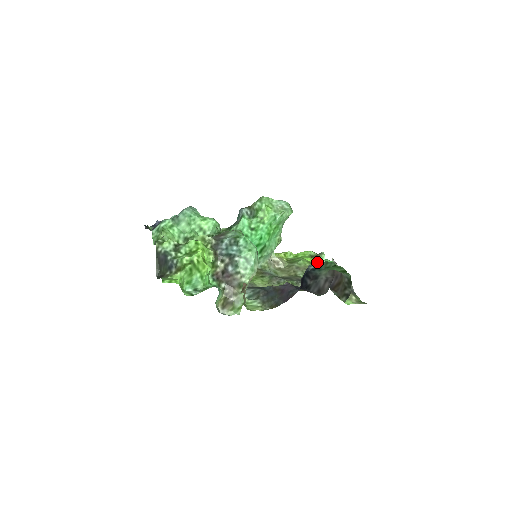
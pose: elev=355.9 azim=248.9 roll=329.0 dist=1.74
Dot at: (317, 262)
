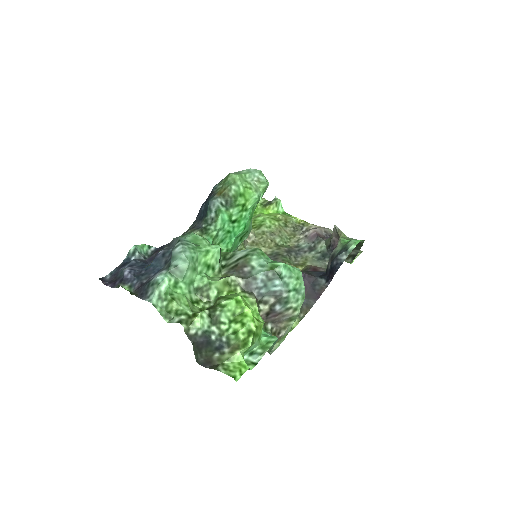
Dot at: (349, 250)
